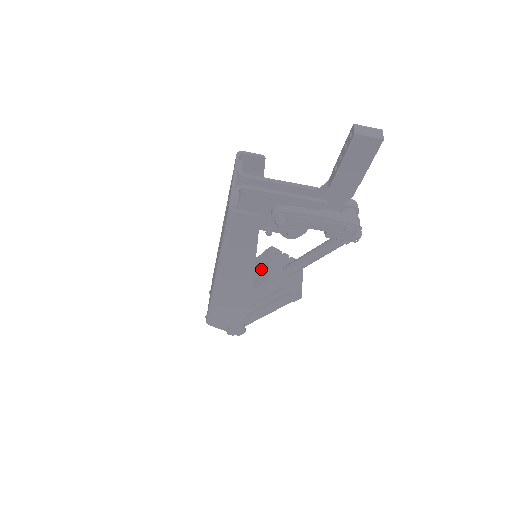
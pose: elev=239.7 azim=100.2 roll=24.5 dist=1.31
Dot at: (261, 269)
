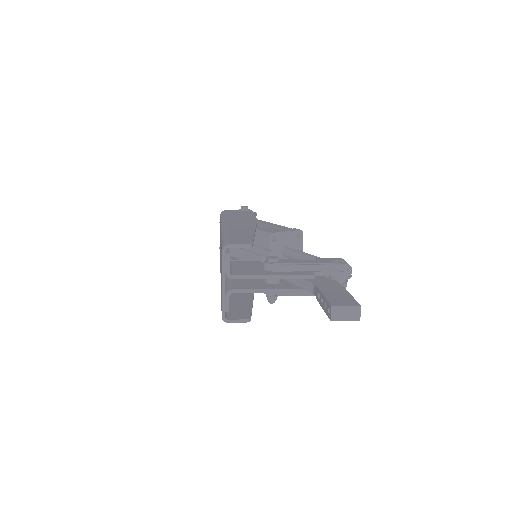
Dot at: (263, 252)
